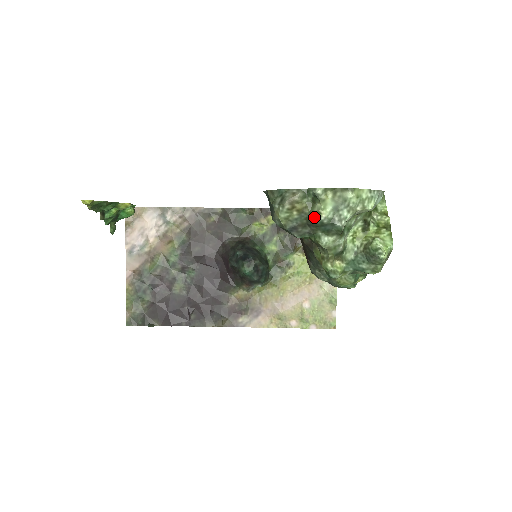
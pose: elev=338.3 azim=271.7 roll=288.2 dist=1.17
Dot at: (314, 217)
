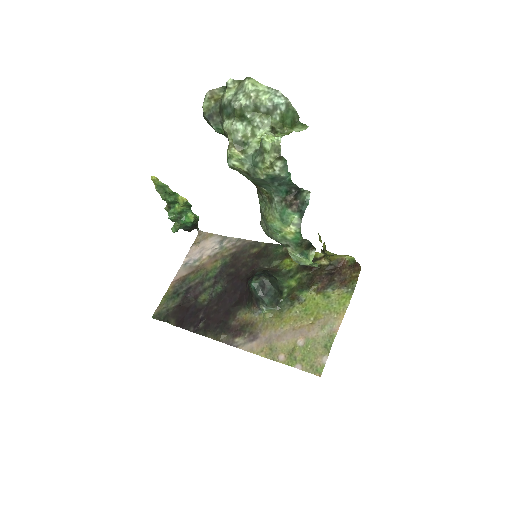
Dot at: (222, 102)
